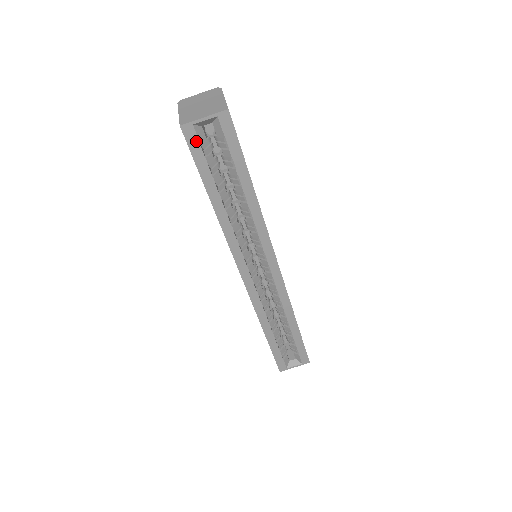
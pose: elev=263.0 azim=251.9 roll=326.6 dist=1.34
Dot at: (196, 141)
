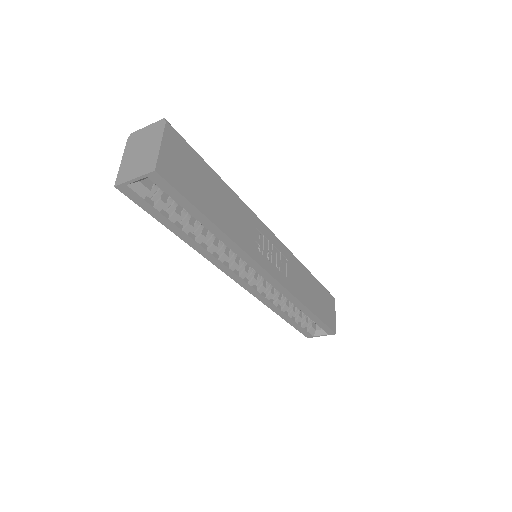
Dot at: (137, 196)
